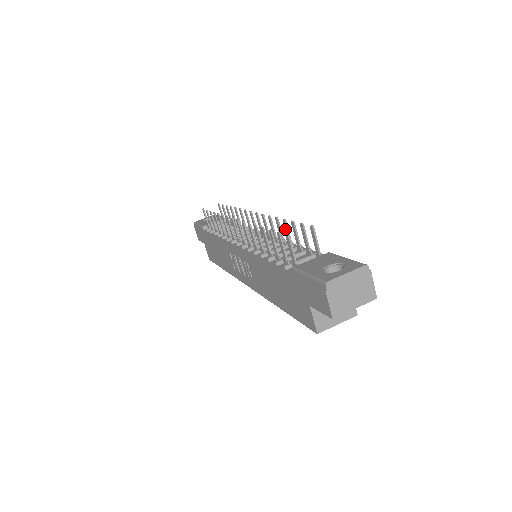
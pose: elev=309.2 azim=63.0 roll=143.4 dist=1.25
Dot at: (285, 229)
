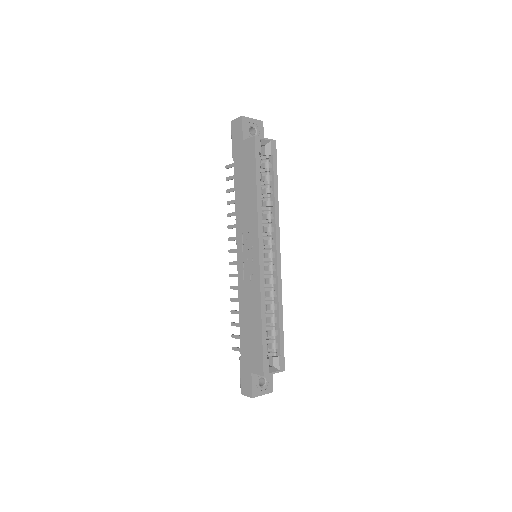
Dot at: occluded
